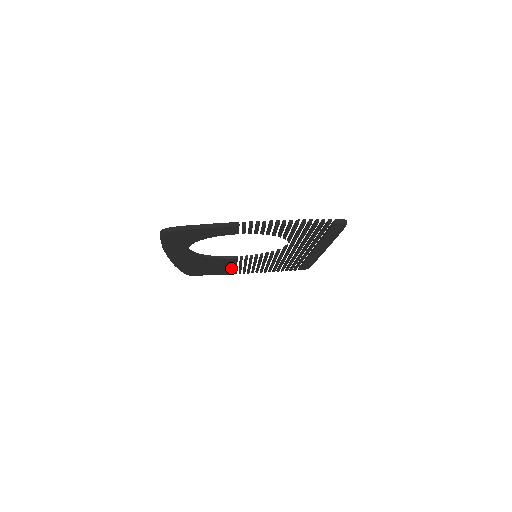
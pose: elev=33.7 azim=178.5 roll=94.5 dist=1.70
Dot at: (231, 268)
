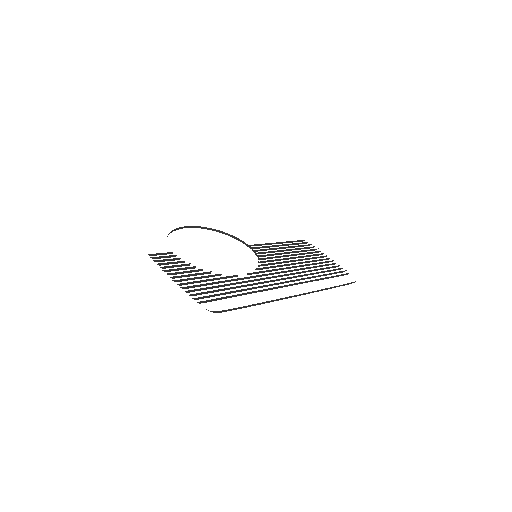
Dot at: occluded
